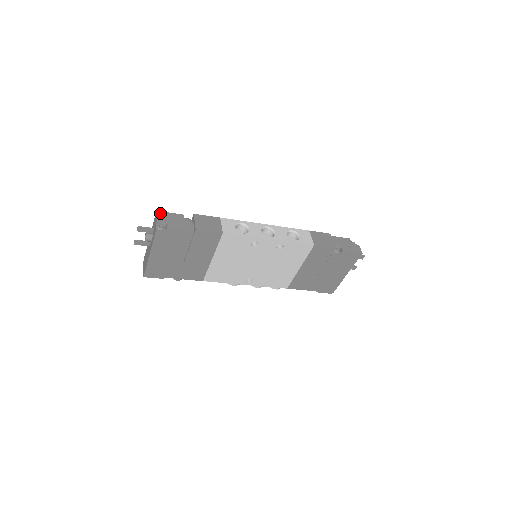
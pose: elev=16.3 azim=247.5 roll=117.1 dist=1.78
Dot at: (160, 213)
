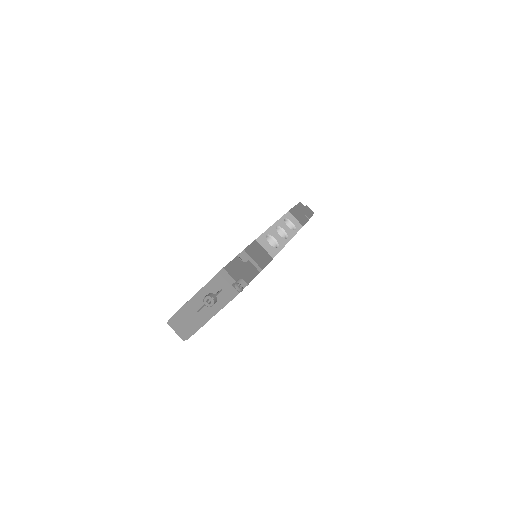
Dot at: (228, 269)
